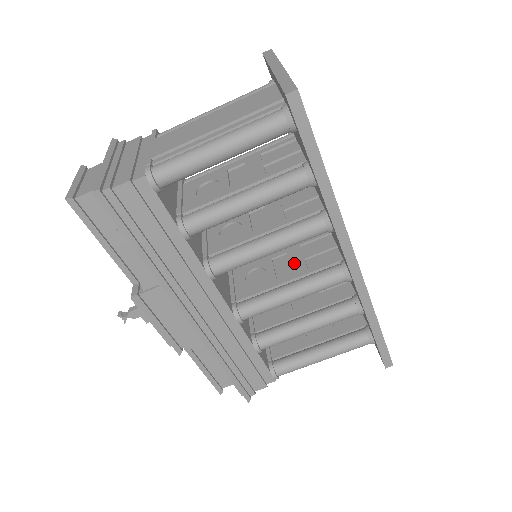
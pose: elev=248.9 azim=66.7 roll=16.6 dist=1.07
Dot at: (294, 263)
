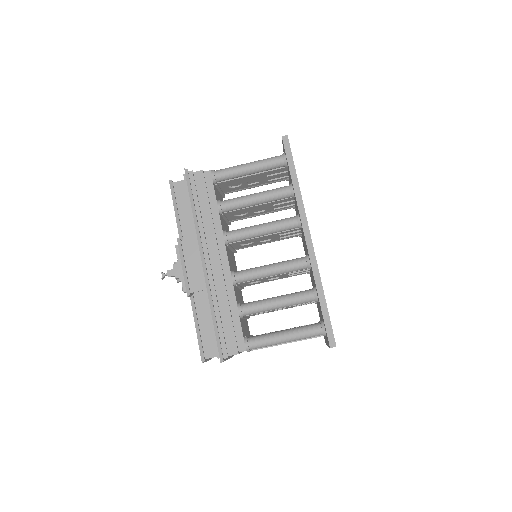
Dot at: occluded
